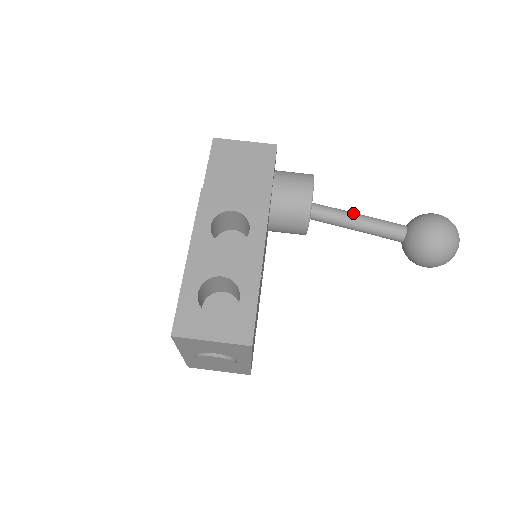
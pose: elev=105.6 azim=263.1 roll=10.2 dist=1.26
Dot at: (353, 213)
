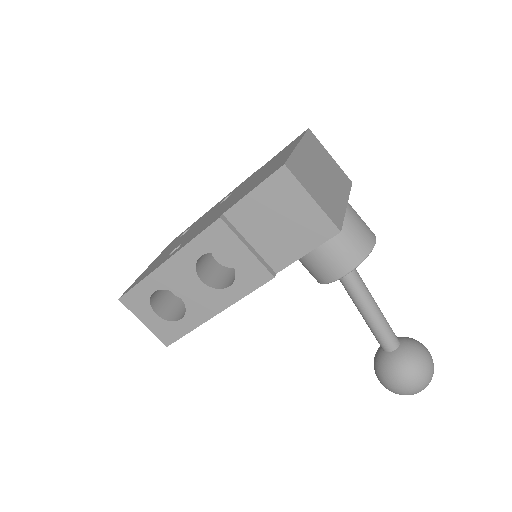
Dot at: (368, 304)
